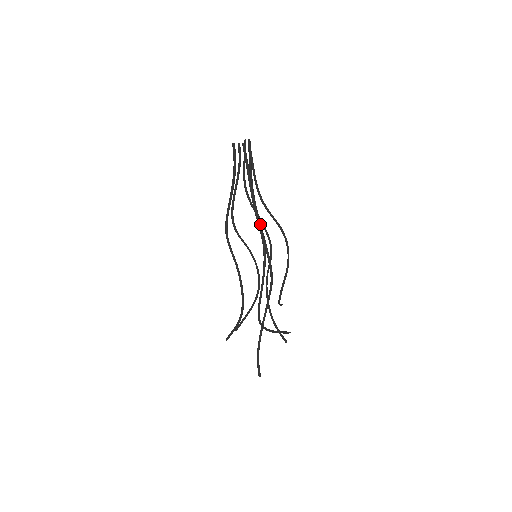
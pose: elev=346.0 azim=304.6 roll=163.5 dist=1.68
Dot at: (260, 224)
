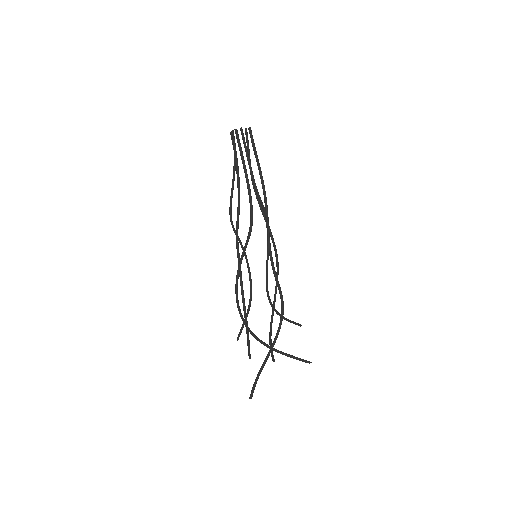
Dot at: (252, 217)
